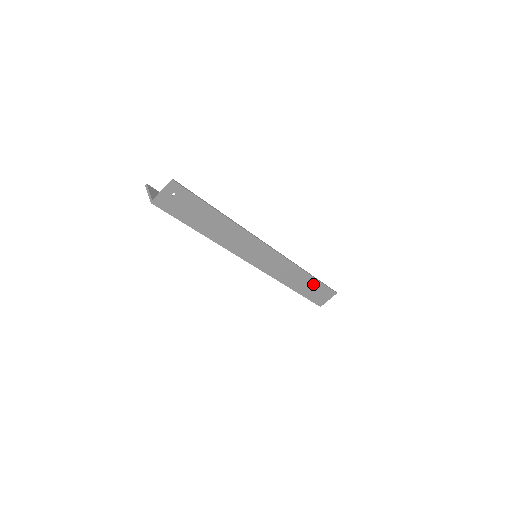
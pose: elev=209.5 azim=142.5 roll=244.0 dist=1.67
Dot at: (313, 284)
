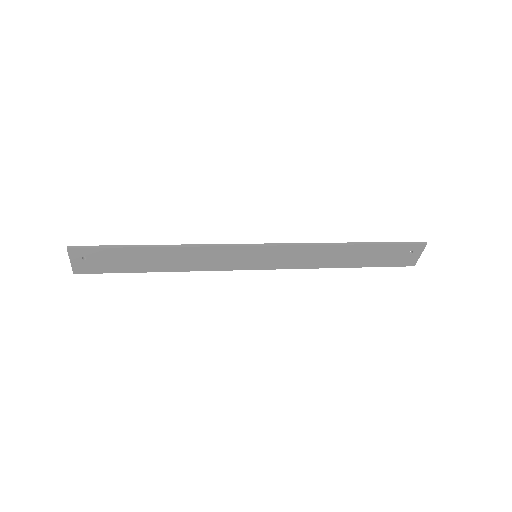
Dot at: (371, 251)
